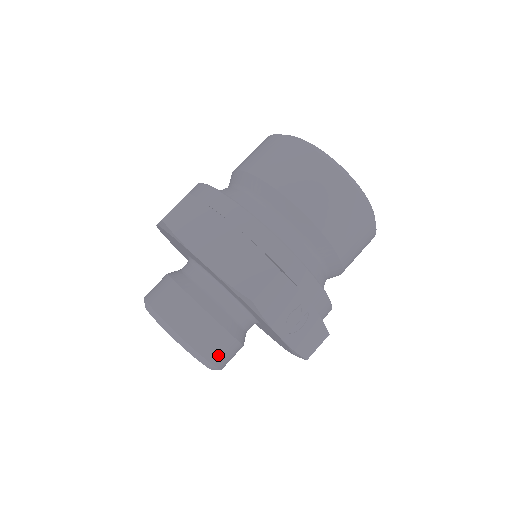
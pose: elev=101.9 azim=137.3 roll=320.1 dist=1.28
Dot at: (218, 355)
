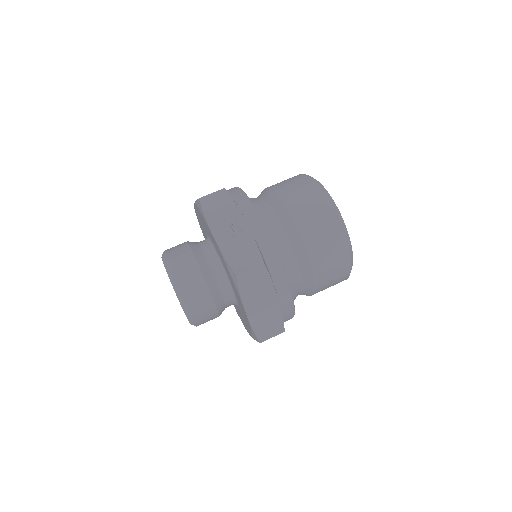
Dot at: (181, 271)
